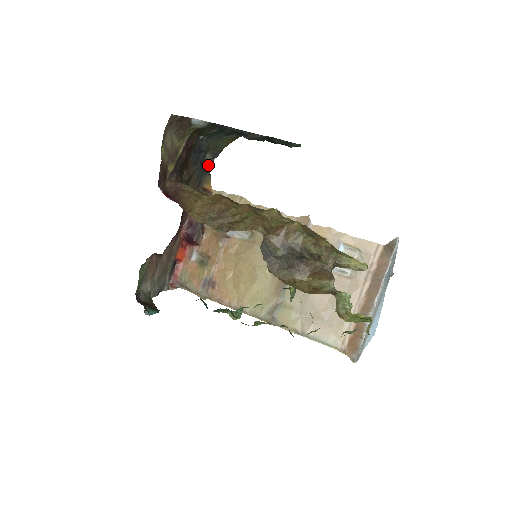
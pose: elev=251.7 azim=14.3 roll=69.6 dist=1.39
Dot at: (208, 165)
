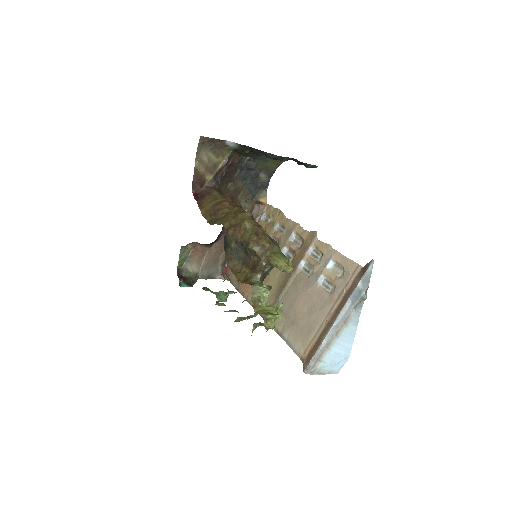
Dot at: (264, 183)
